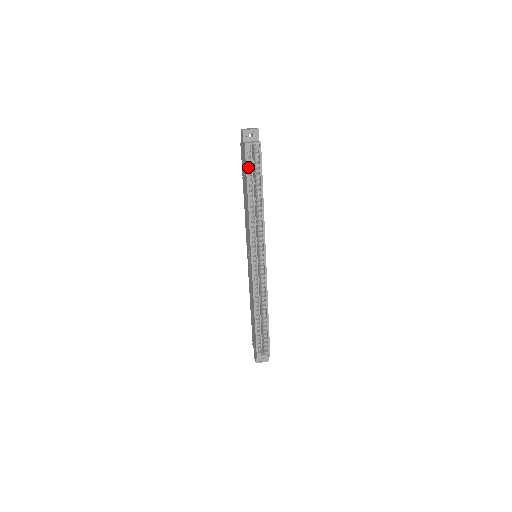
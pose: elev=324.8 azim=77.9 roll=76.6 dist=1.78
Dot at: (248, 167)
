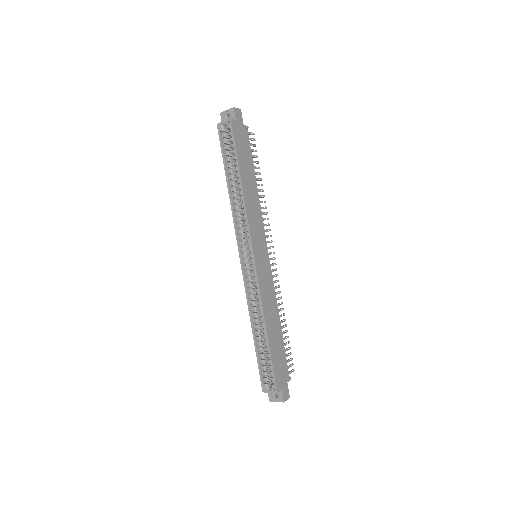
Dot at: (224, 149)
